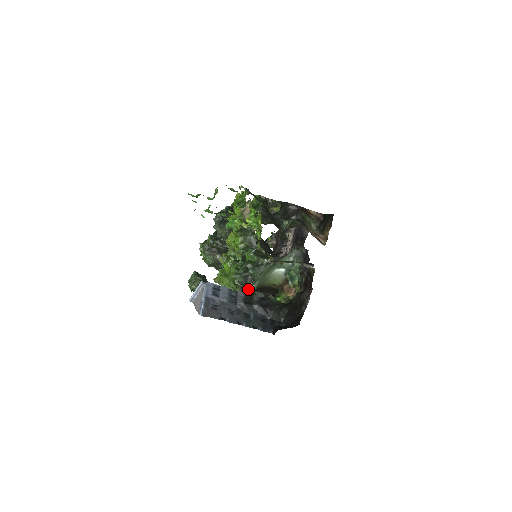
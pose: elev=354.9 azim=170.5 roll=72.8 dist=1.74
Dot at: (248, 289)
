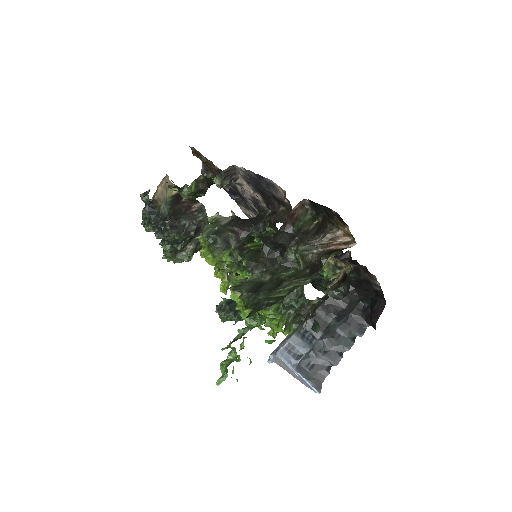
Dot at: (319, 327)
